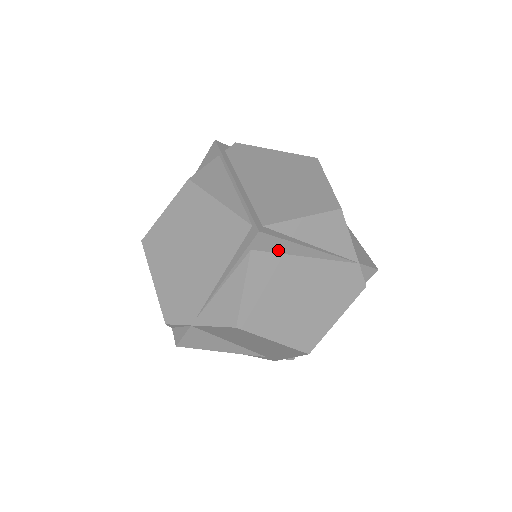
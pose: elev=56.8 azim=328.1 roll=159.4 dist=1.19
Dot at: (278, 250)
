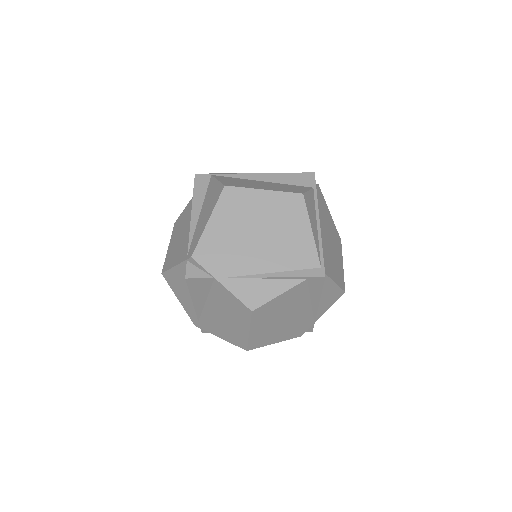
Dot at: (312, 289)
